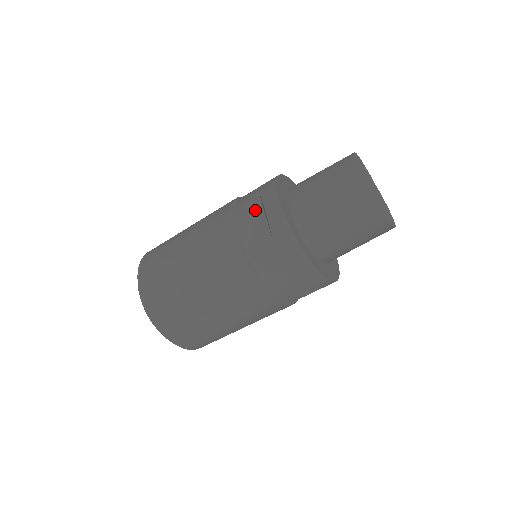
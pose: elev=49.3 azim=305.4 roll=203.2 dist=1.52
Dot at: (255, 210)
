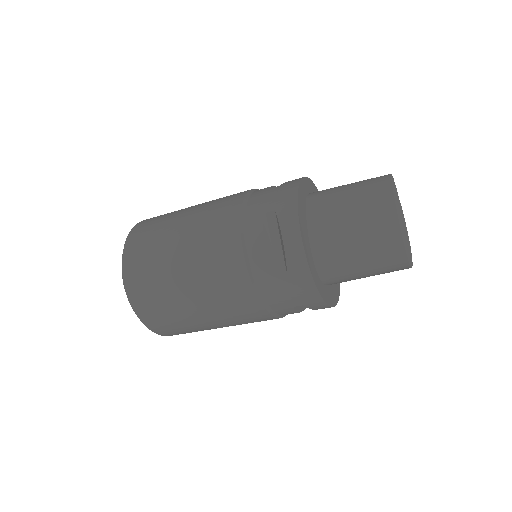
Dot at: (269, 232)
